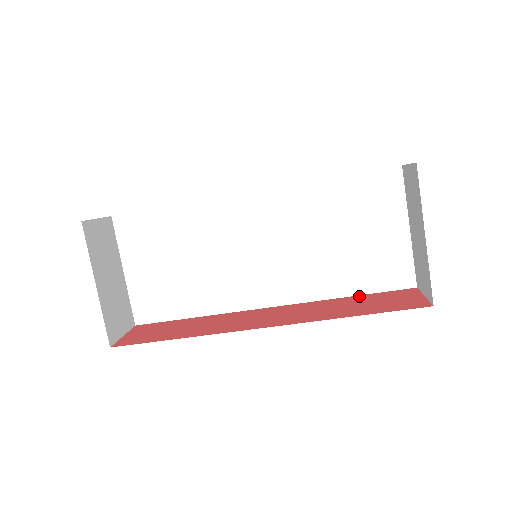
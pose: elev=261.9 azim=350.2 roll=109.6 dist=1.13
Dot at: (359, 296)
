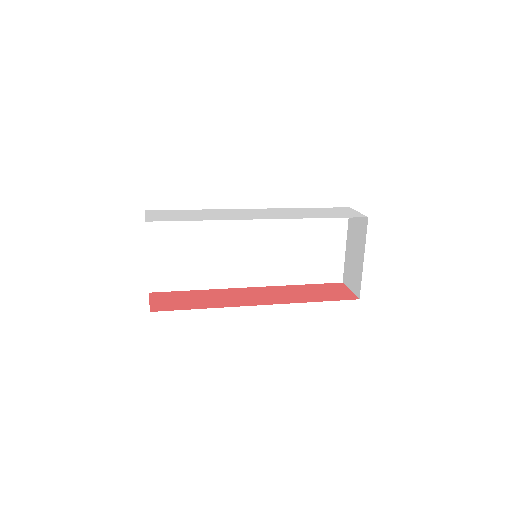
Dot at: (309, 285)
